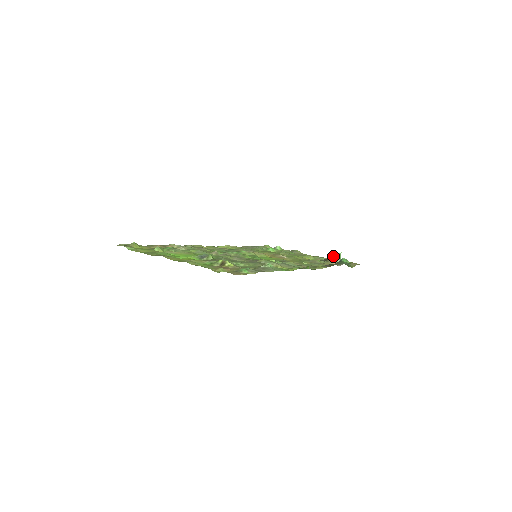
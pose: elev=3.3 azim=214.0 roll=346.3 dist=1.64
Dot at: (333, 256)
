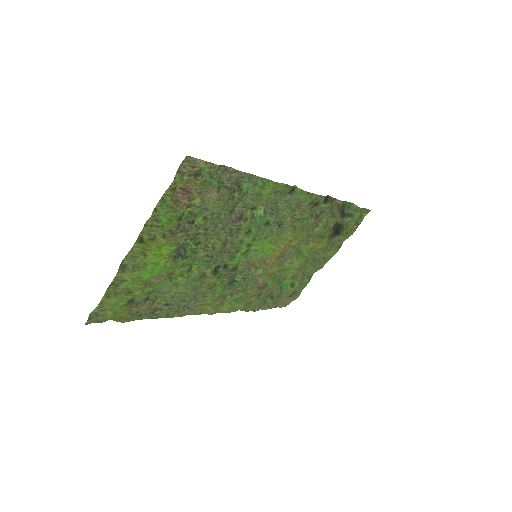
Dot at: occluded
